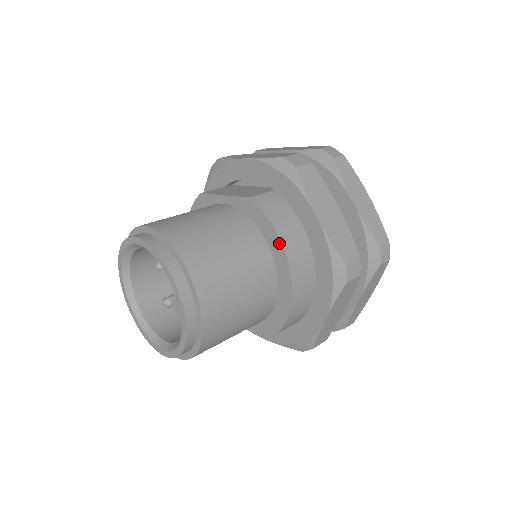
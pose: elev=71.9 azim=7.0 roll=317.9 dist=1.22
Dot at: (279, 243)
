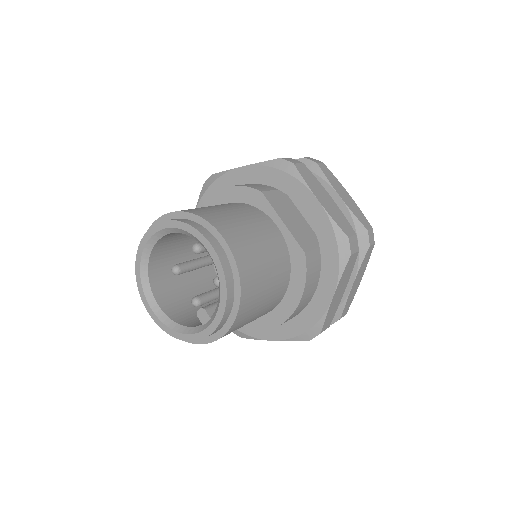
Dot at: (297, 300)
